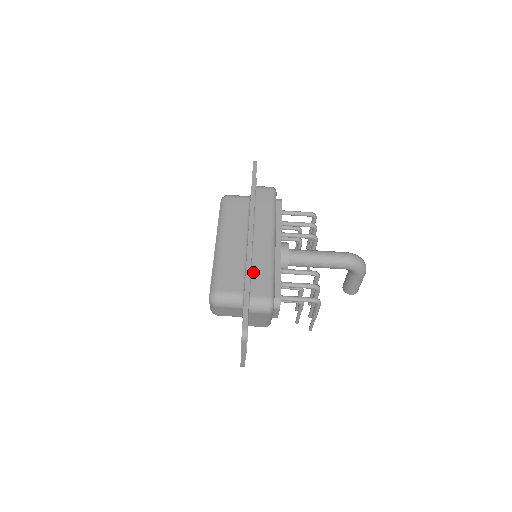
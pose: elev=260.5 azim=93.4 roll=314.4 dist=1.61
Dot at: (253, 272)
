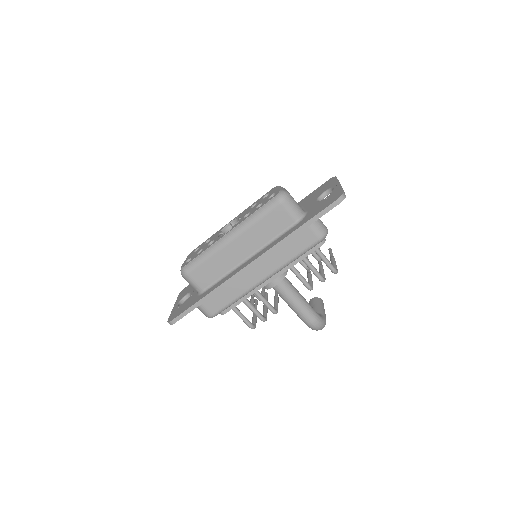
Dot at: (221, 291)
